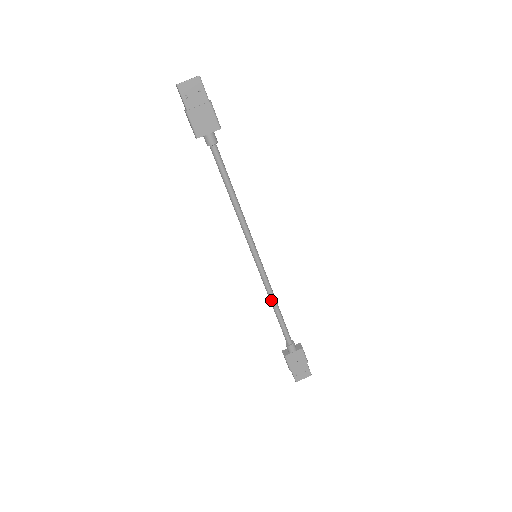
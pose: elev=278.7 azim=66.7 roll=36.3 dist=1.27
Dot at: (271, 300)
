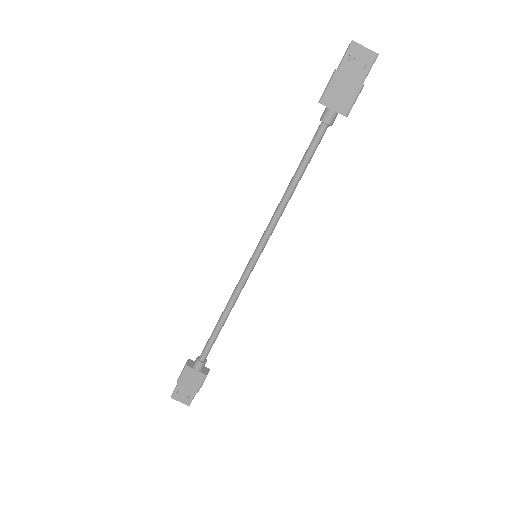
Dot at: (227, 306)
